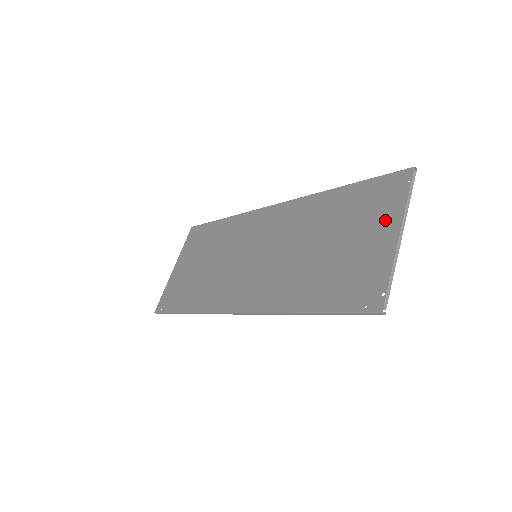
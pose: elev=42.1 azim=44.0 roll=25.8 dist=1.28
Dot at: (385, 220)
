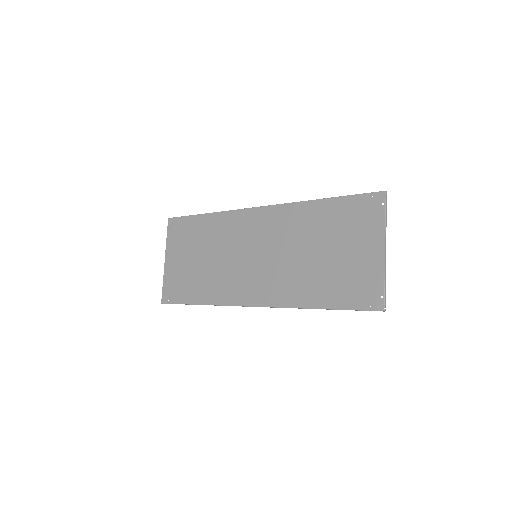
Dot at: (370, 236)
